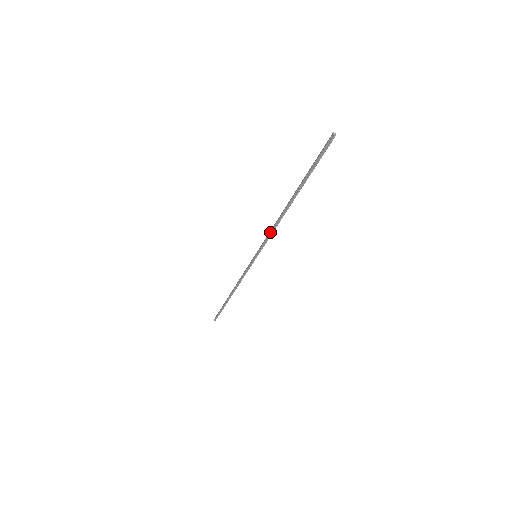
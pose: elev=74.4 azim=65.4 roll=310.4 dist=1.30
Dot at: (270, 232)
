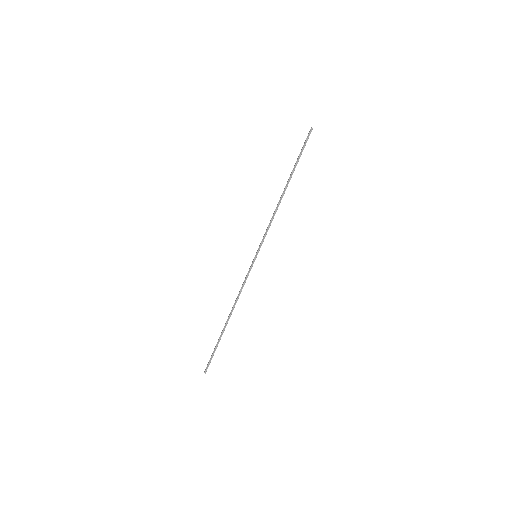
Dot at: (269, 223)
